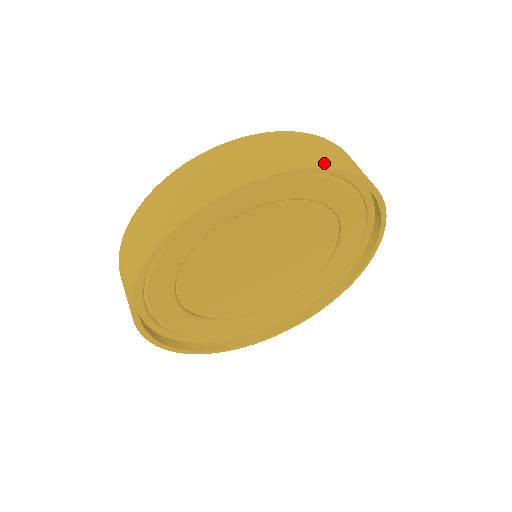
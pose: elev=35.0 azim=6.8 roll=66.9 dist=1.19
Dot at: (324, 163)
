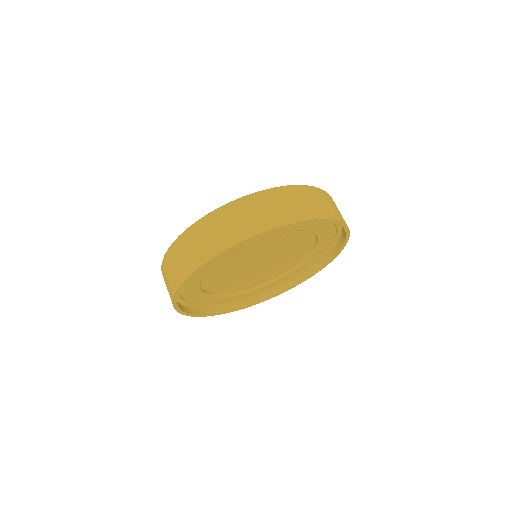
Dot at: (212, 252)
